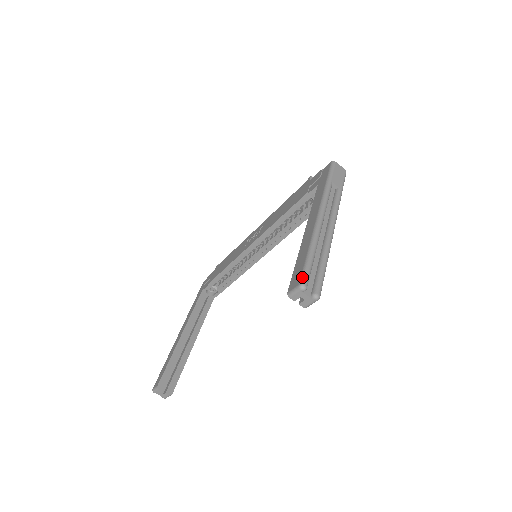
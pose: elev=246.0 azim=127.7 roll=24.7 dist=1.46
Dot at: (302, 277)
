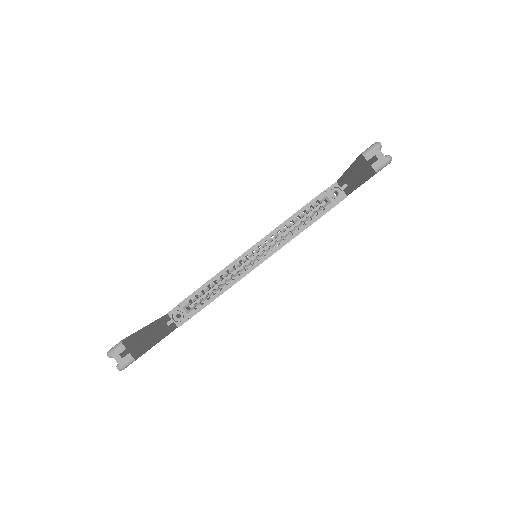
Dot at: occluded
